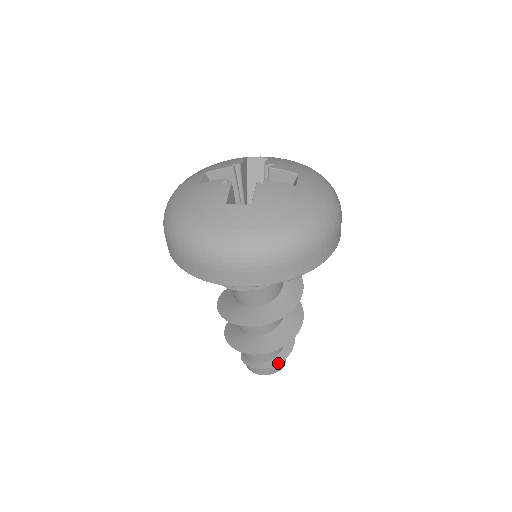
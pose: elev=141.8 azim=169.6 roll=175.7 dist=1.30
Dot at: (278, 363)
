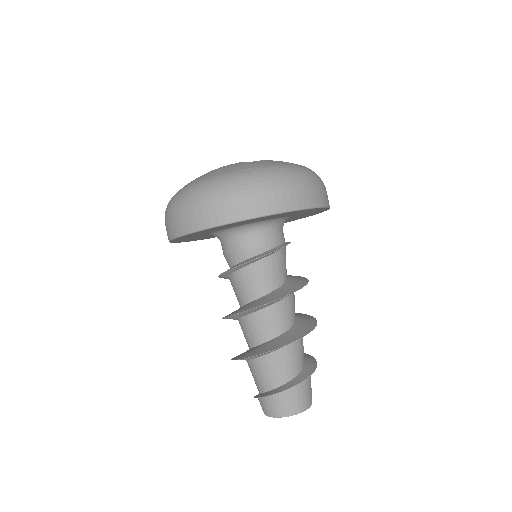
Dot at: (271, 394)
